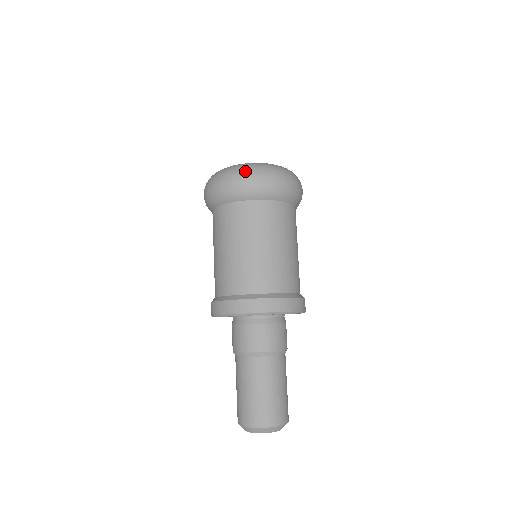
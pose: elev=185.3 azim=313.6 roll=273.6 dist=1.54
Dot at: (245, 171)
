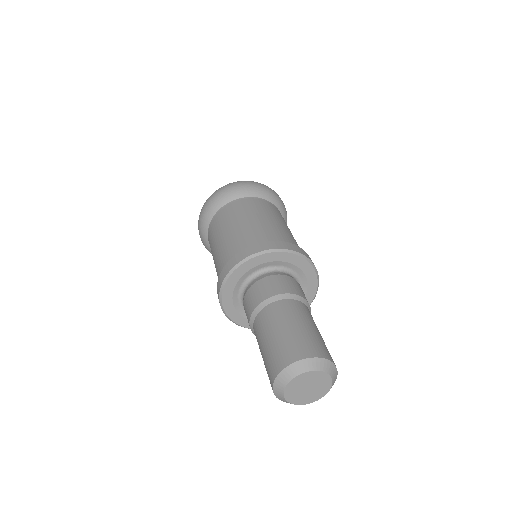
Dot at: occluded
